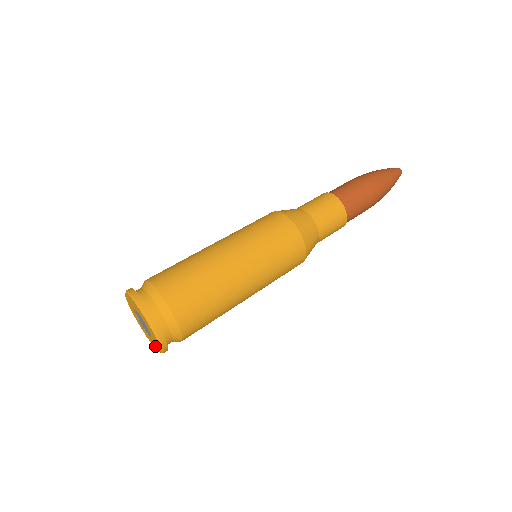
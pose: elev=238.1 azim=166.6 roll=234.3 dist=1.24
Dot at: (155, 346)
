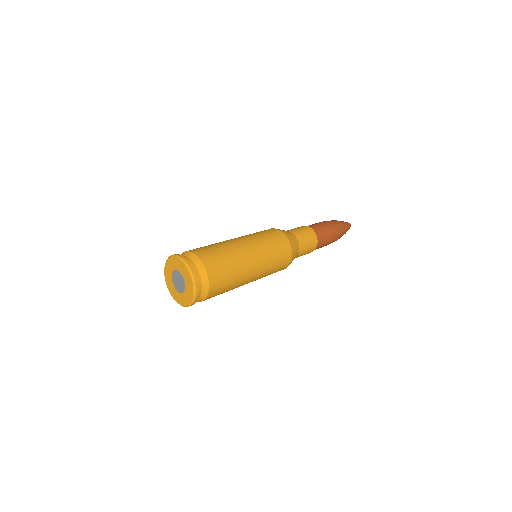
Dot at: (170, 287)
